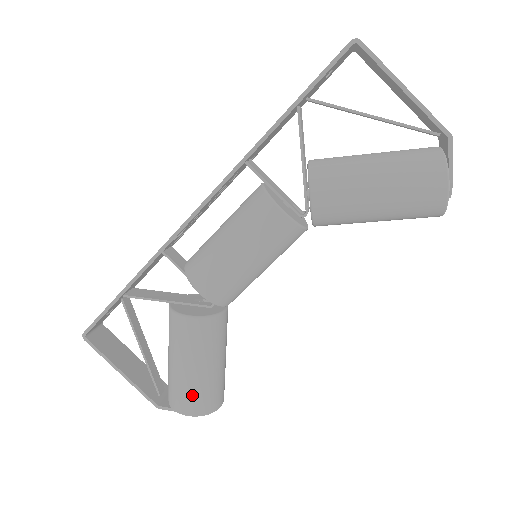
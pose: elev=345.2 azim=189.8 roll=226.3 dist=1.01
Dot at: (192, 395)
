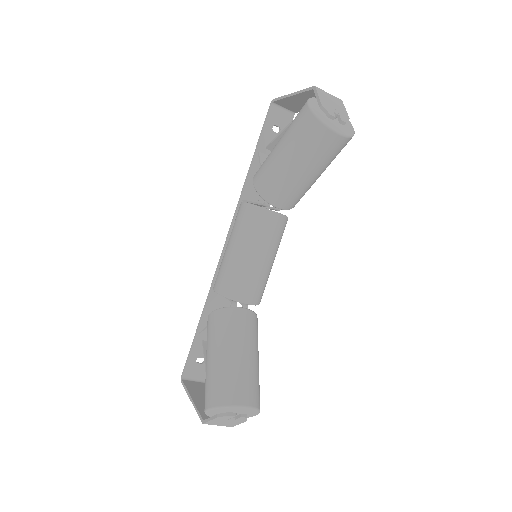
Dot at: (209, 385)
